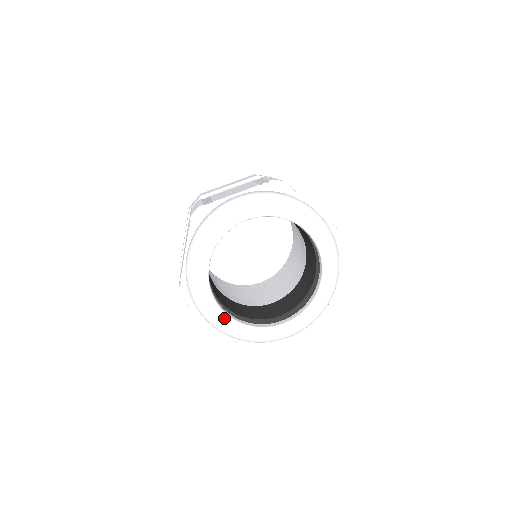
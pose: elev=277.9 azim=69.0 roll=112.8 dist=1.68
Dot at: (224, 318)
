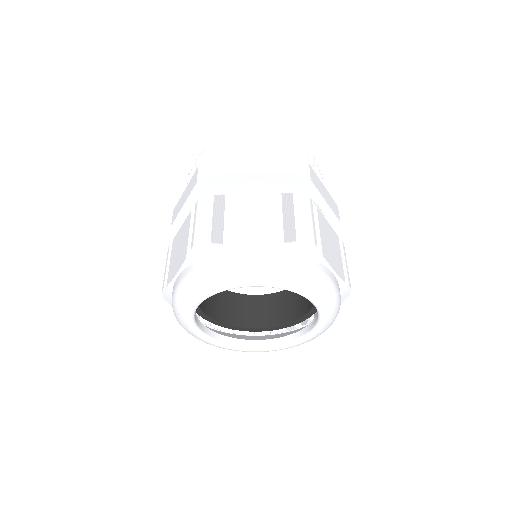
Dot at: (201, 336)
